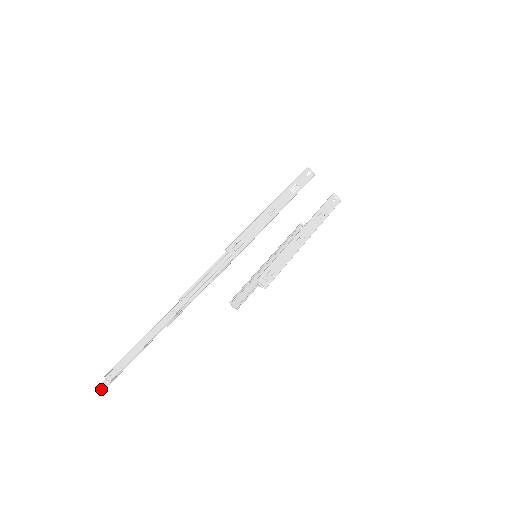
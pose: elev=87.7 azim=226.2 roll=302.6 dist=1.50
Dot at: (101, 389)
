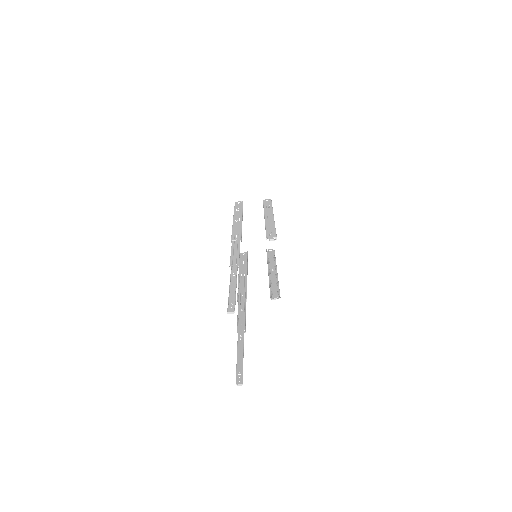
Dot at: (240, 384)
